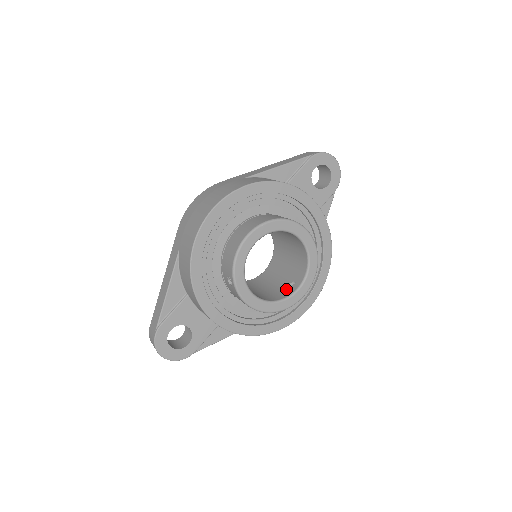
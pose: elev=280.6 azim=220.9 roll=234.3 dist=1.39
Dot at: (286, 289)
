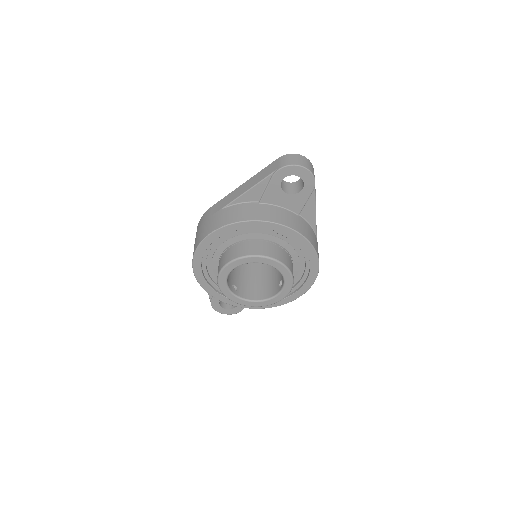
Dot at: (278, 285)
